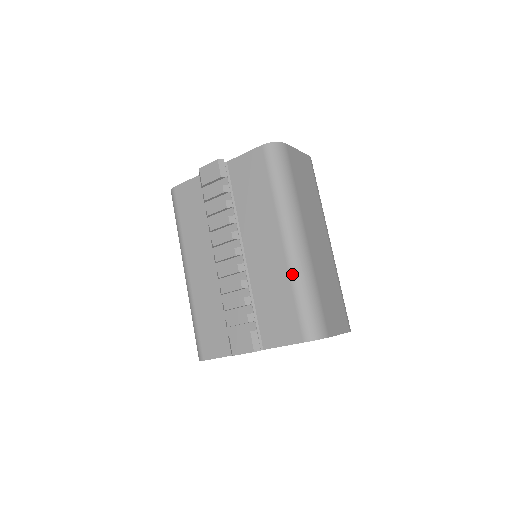
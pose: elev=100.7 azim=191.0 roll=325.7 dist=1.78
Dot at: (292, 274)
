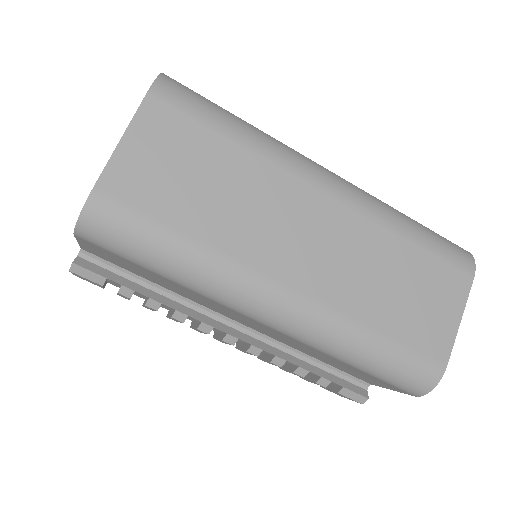
Dot at: (321, 351)
